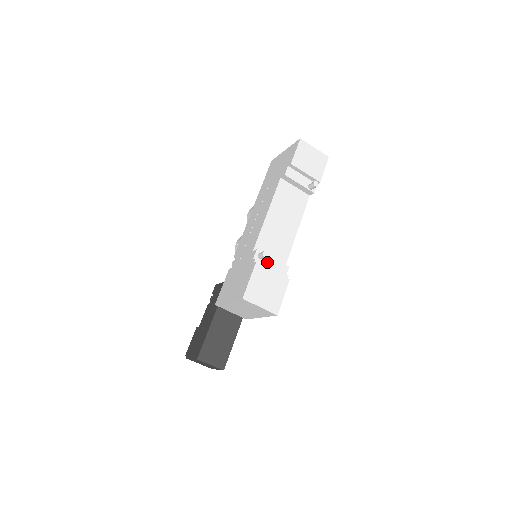
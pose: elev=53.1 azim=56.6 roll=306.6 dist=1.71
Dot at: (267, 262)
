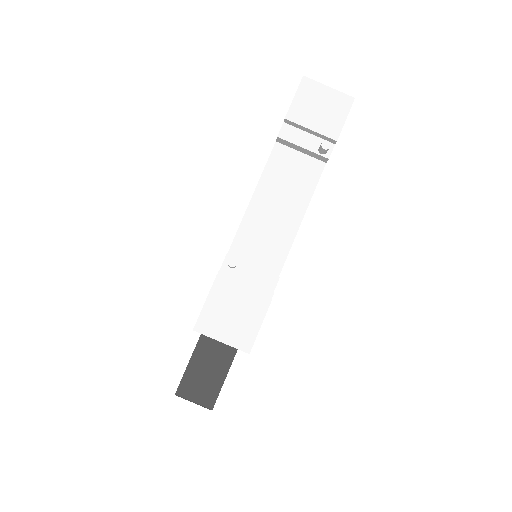
Dot at: (243, 272)
